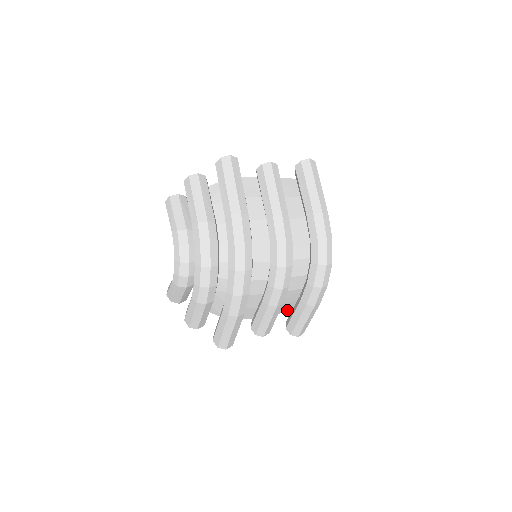
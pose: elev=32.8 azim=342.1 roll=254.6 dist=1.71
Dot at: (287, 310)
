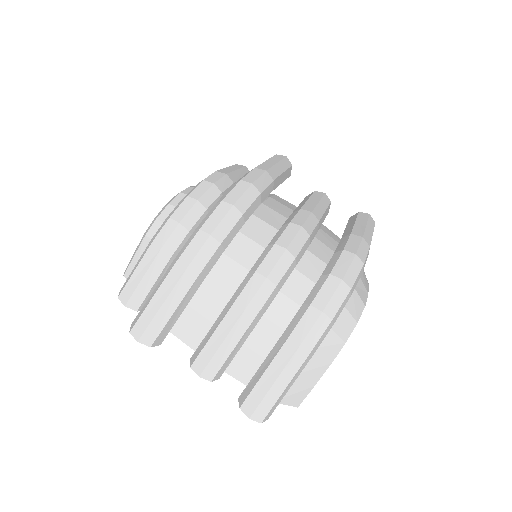
Dot at: occluded
